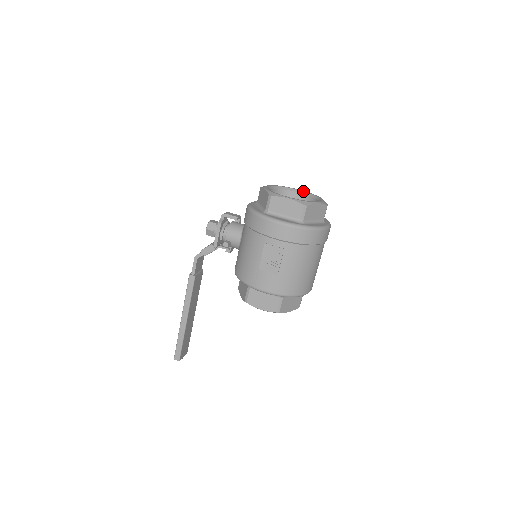
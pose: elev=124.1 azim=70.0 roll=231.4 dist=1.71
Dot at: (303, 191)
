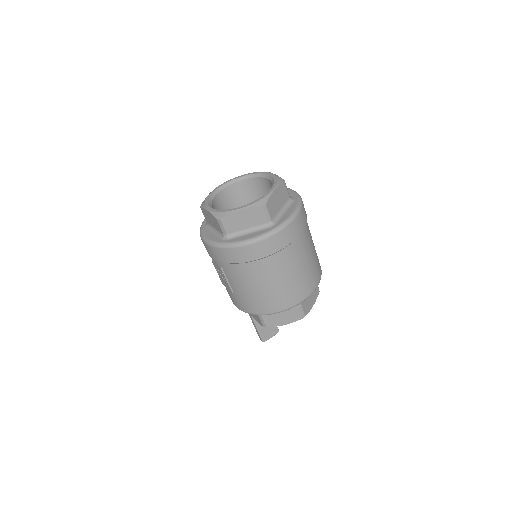
Dot at: (271, 176)
